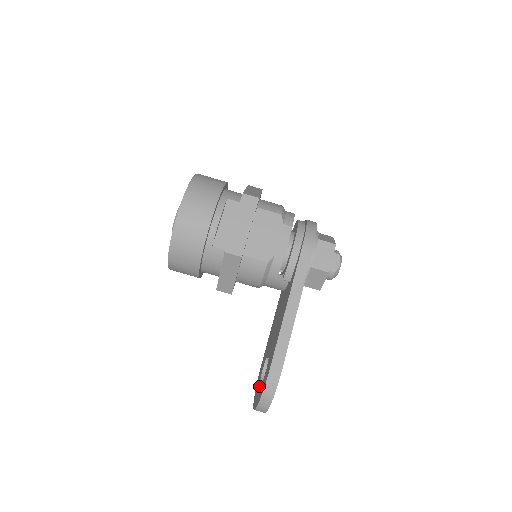
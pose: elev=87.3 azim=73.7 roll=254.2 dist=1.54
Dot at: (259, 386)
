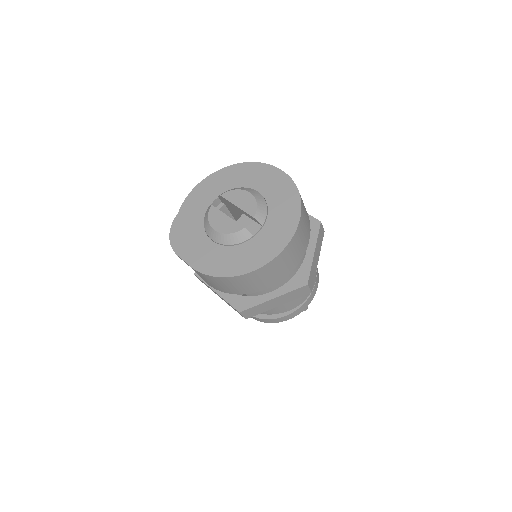
Dot at: occluded
